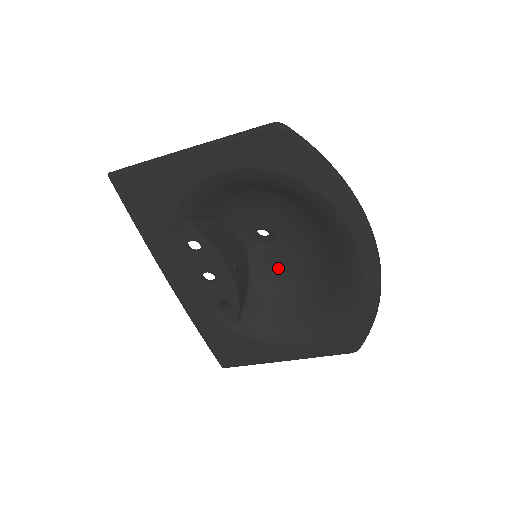
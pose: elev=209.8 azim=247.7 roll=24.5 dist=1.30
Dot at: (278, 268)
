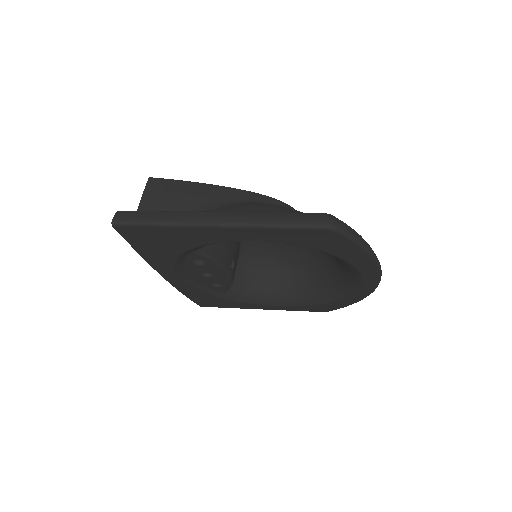
Dot at: (269, 247)
